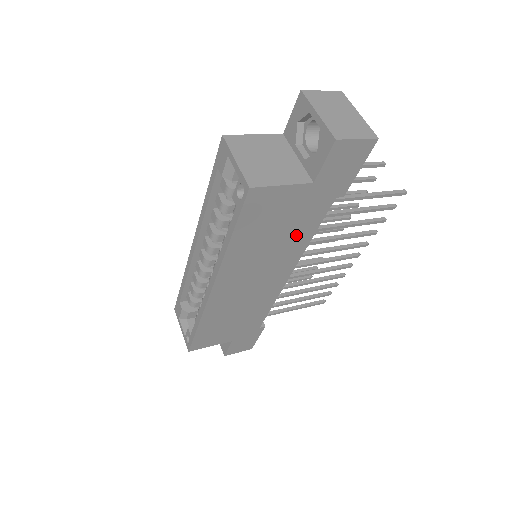
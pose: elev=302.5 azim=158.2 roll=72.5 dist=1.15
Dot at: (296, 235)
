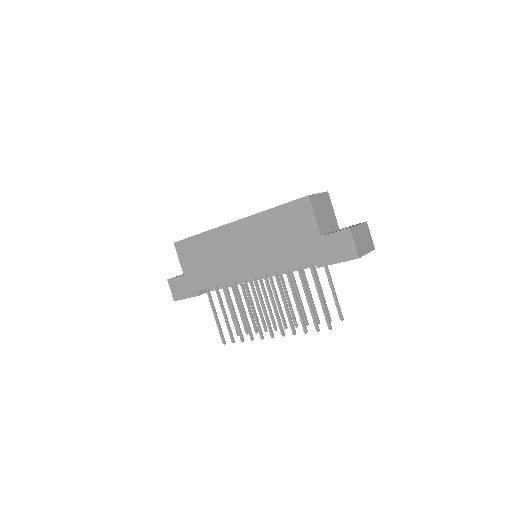
Dot at: (283, 255)
